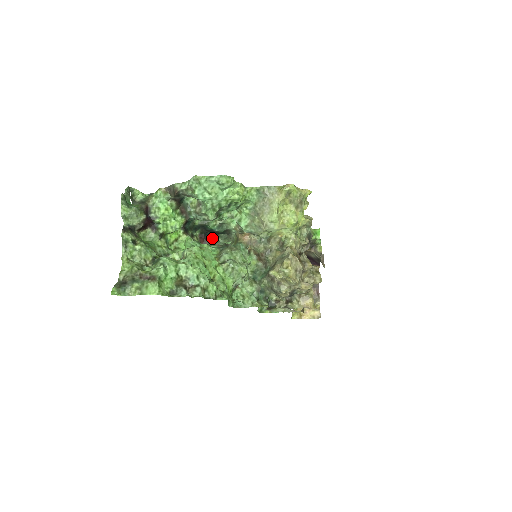
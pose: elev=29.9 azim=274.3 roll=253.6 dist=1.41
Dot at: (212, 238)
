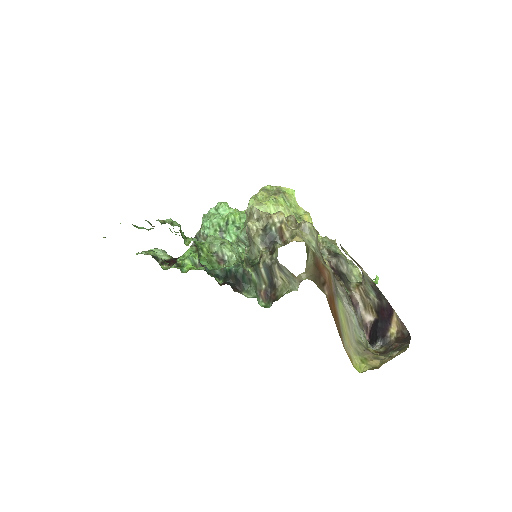
Dot at: (239, 292)
